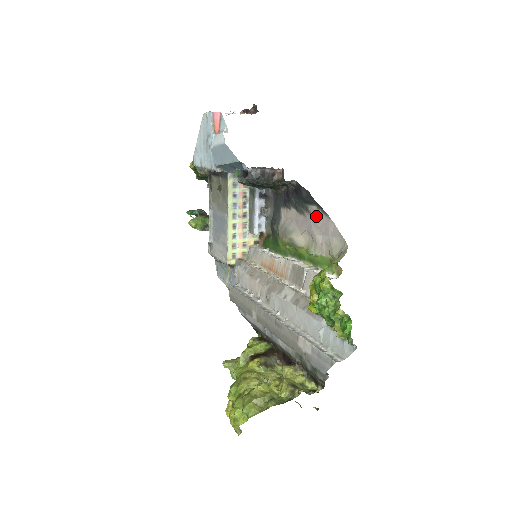
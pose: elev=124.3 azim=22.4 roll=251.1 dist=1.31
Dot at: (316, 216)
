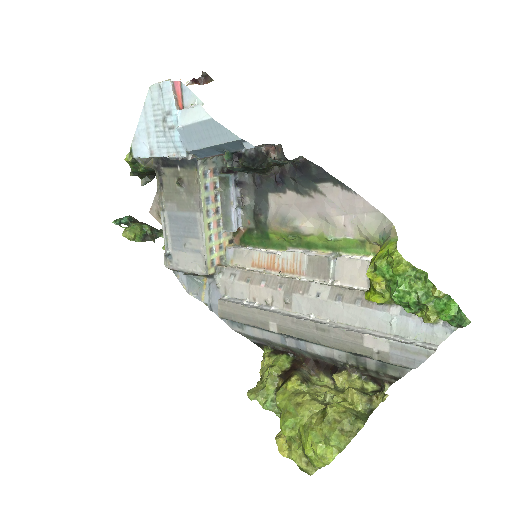
Dot at: (332, 194)
